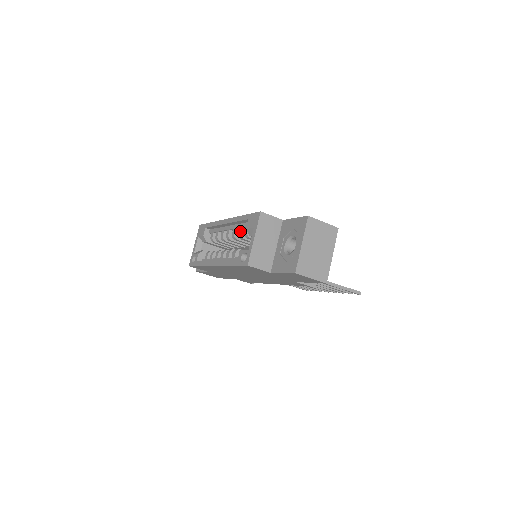
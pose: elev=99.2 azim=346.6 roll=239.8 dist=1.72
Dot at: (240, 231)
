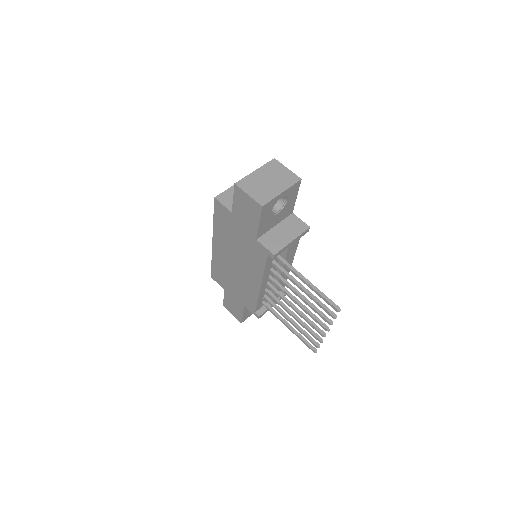
Dot at: occluded
